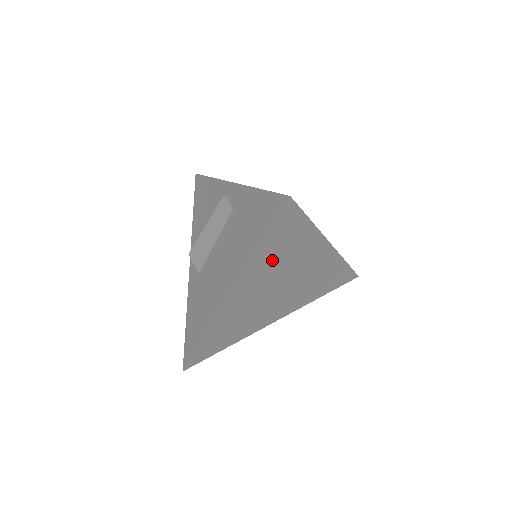
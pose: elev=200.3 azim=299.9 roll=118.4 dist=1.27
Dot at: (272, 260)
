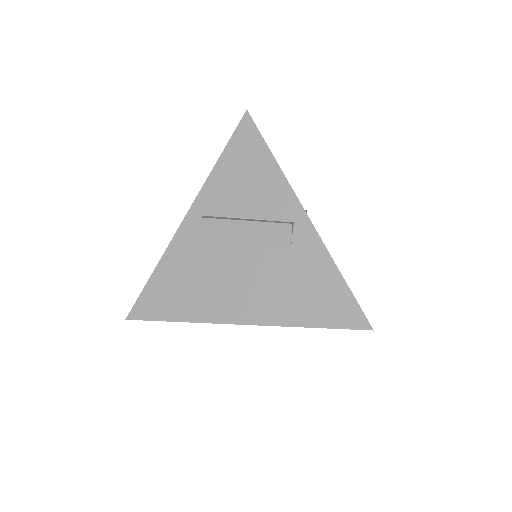
Dot at: occluded
